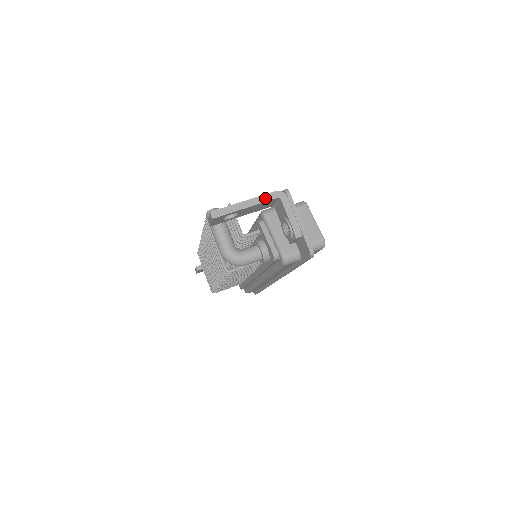
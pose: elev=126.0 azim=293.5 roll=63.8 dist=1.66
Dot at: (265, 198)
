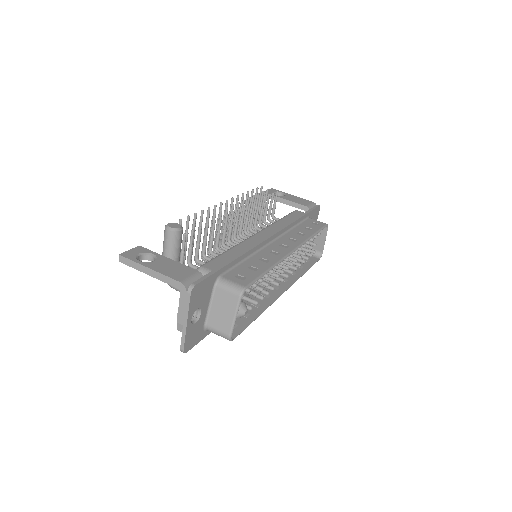
Dot at: (167, 280)
